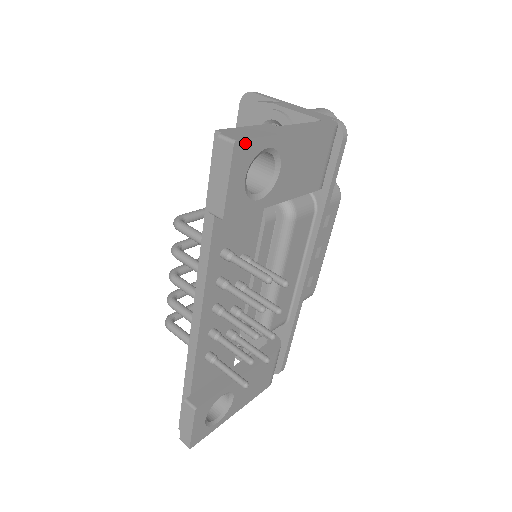
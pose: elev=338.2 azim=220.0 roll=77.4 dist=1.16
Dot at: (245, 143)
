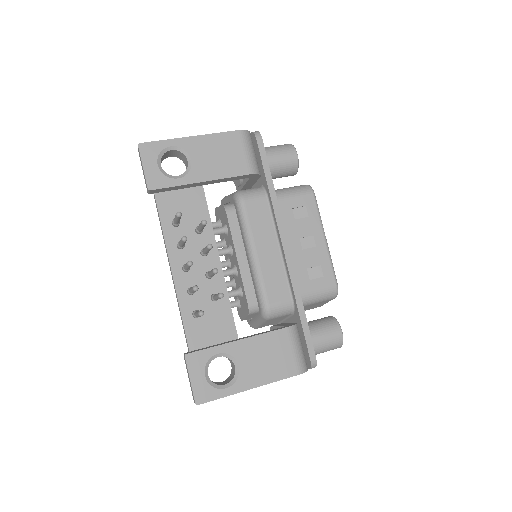
Dot at: (148, 144)
